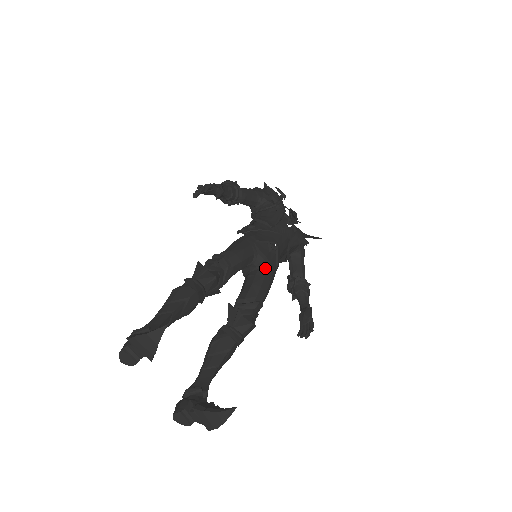
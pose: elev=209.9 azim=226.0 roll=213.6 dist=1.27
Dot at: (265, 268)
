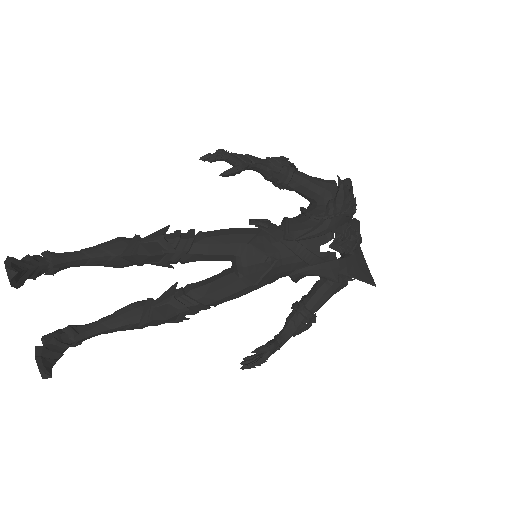
Dot at: (240, 276)
